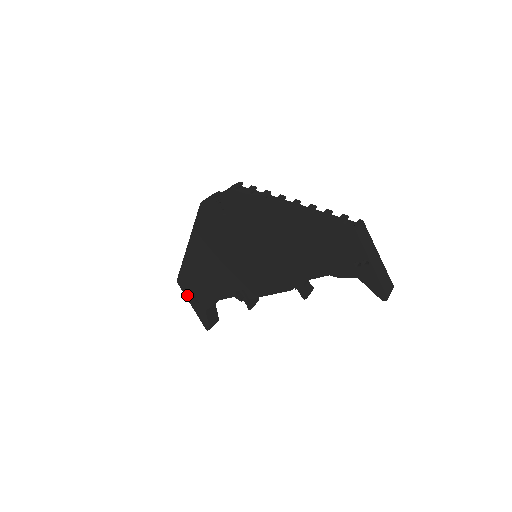
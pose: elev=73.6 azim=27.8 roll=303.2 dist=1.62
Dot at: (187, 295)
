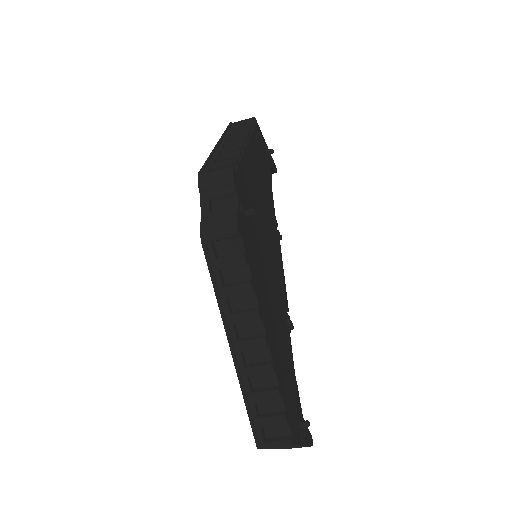
Dot at: occluded
